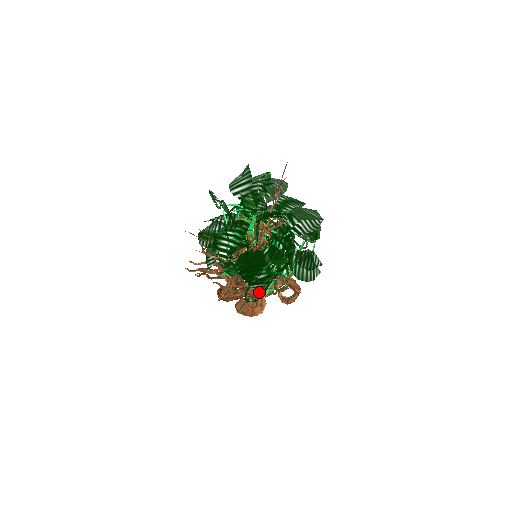
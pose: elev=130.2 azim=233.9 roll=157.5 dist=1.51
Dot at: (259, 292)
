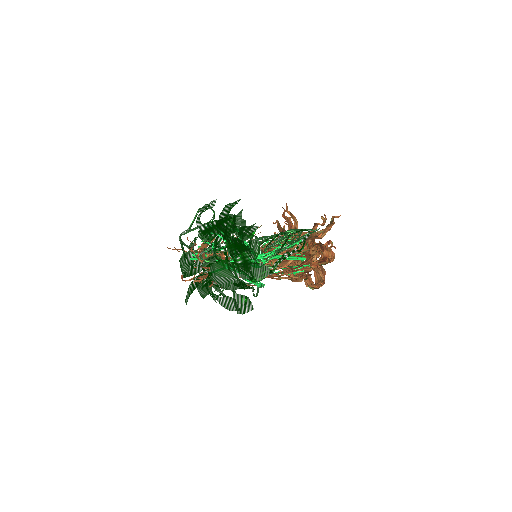
Dot at: occluded
